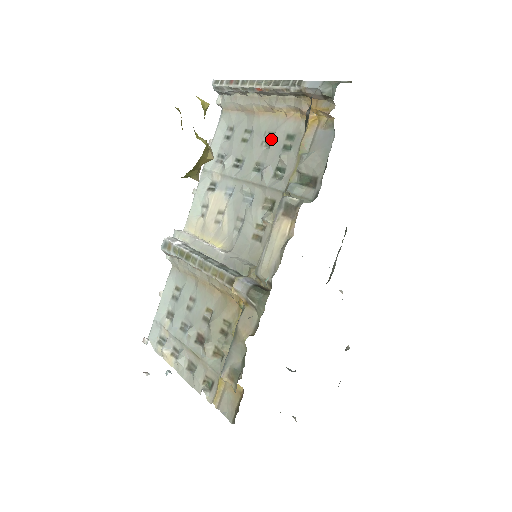
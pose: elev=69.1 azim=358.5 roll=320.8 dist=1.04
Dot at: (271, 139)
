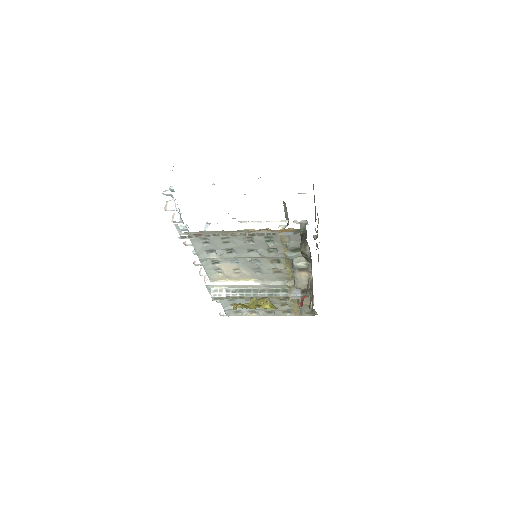
Dot at: (251, 239)
